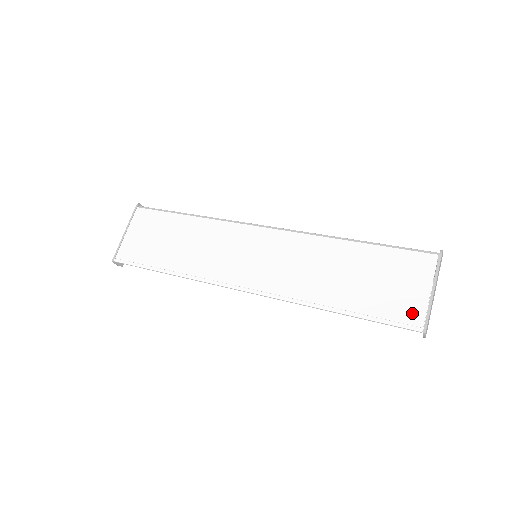
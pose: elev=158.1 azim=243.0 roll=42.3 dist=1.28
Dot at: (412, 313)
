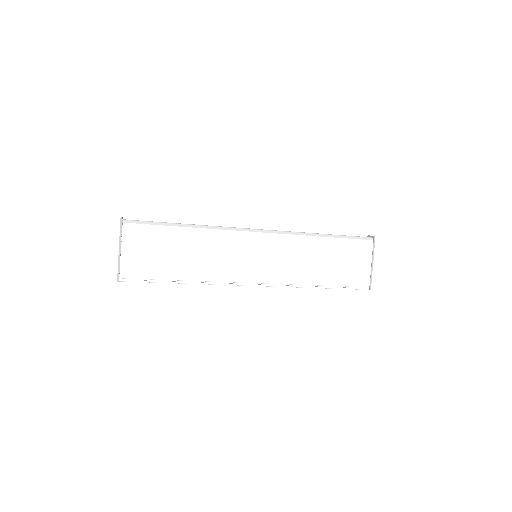
Dot at: (363, 280)
